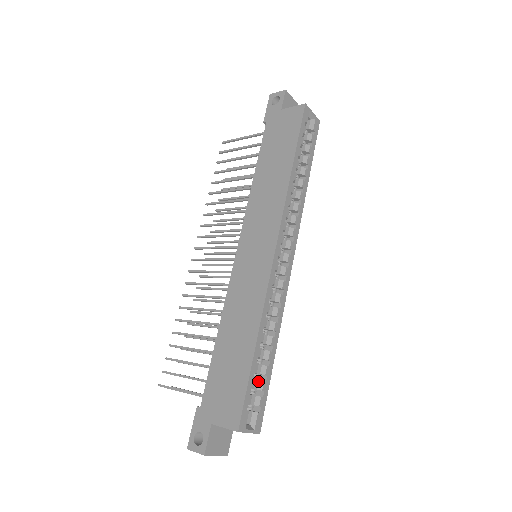
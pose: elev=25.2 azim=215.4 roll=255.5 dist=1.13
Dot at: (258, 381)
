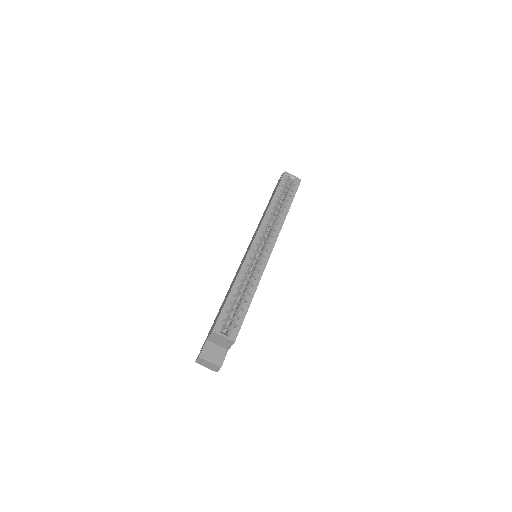
Dot at: (237, 311)
